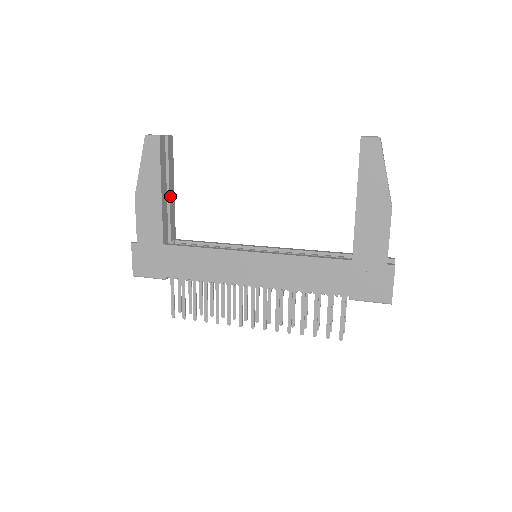
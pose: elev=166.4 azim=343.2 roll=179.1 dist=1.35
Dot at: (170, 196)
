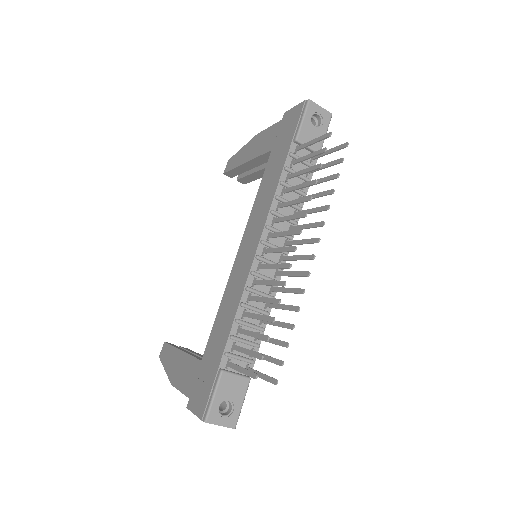
Dot at: (201, 357)
